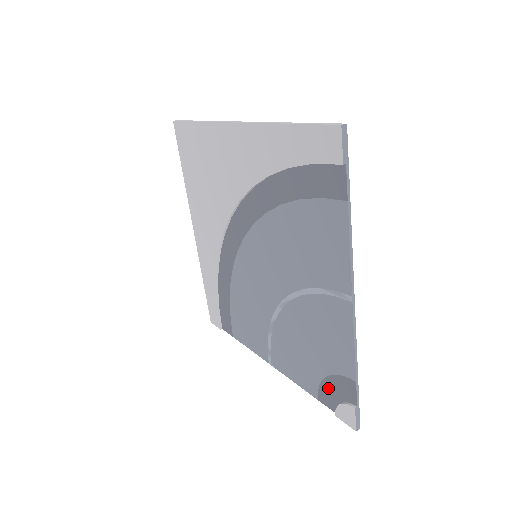
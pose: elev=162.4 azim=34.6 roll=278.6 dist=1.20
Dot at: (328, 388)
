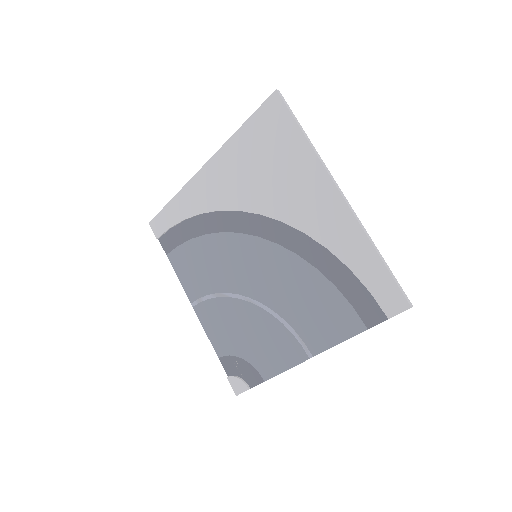
Dot at: (236, 363)
